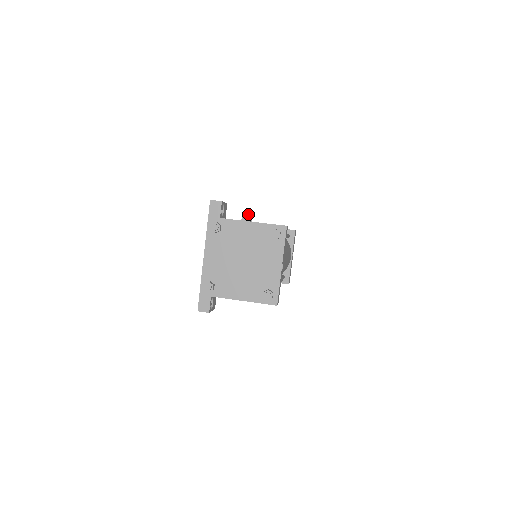
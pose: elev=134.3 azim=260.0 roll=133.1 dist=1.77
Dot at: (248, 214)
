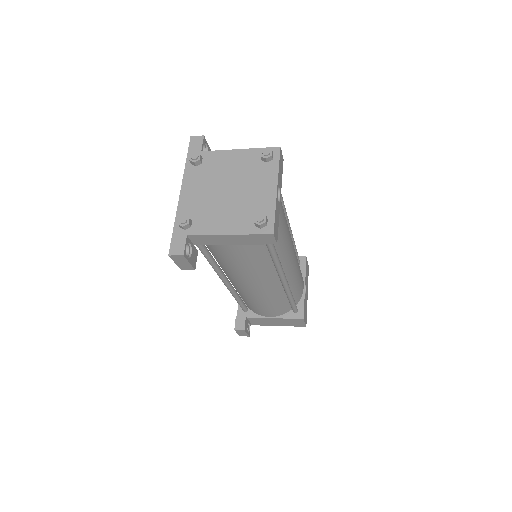
Dot at: occluded
